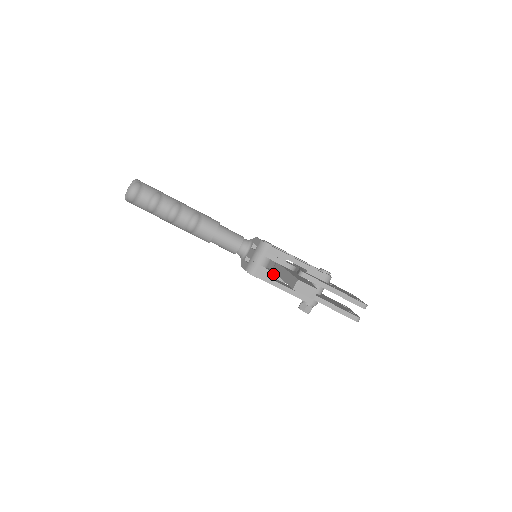
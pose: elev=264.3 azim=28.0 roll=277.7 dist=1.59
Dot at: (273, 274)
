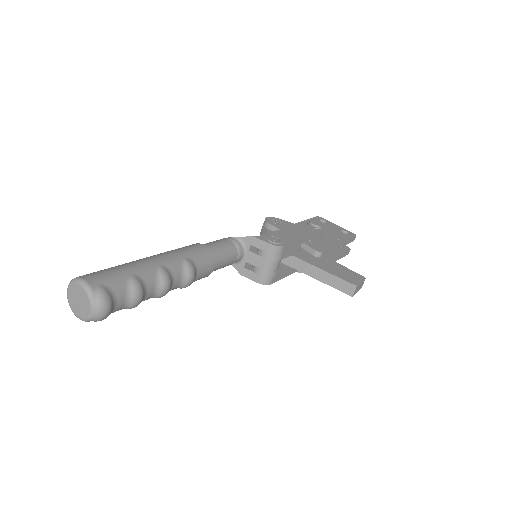
Dot at: (287, 268)
